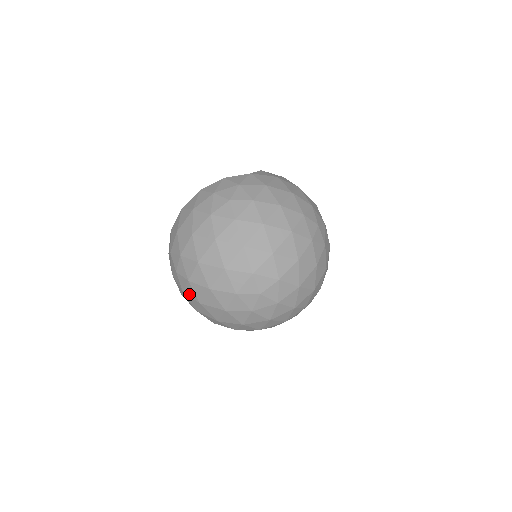
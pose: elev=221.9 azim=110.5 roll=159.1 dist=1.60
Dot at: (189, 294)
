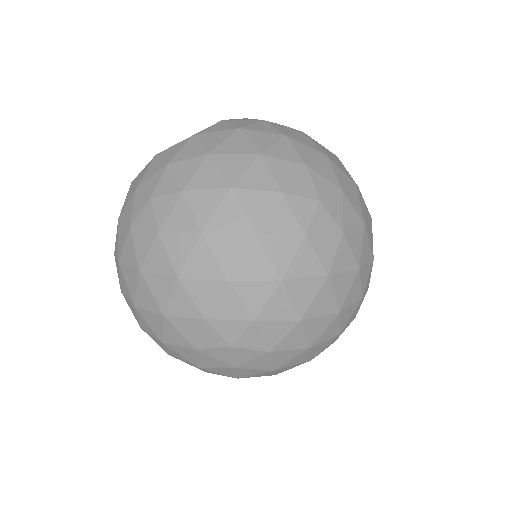
Dot at: occluded
